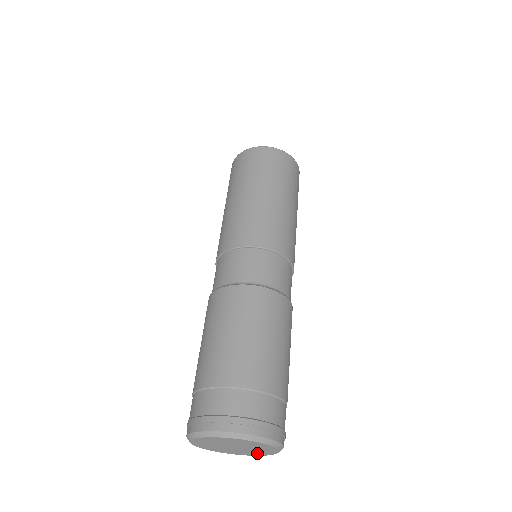
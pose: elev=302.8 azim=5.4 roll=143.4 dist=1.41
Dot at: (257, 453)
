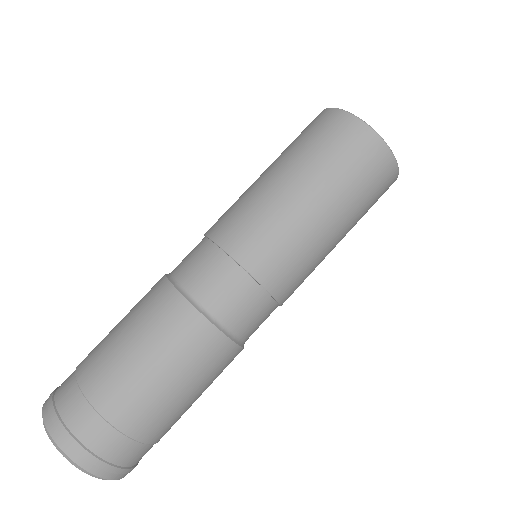
Dot at: occluded
